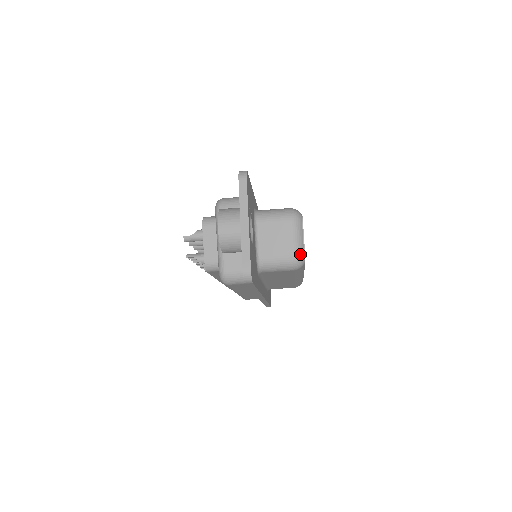
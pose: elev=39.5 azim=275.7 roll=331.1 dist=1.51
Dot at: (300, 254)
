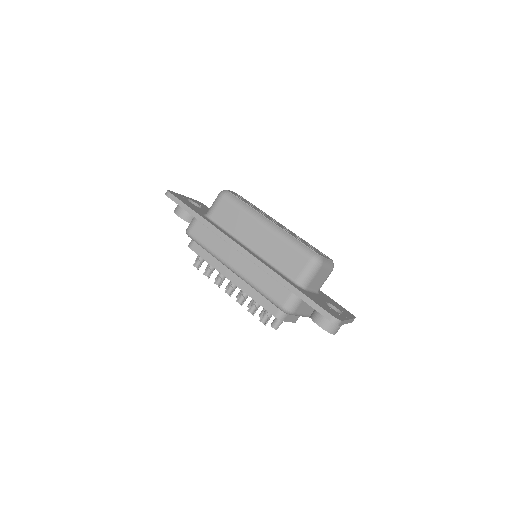
Dot at: occluded
